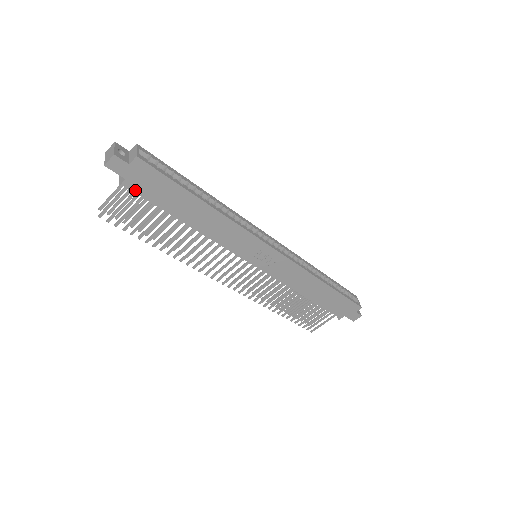
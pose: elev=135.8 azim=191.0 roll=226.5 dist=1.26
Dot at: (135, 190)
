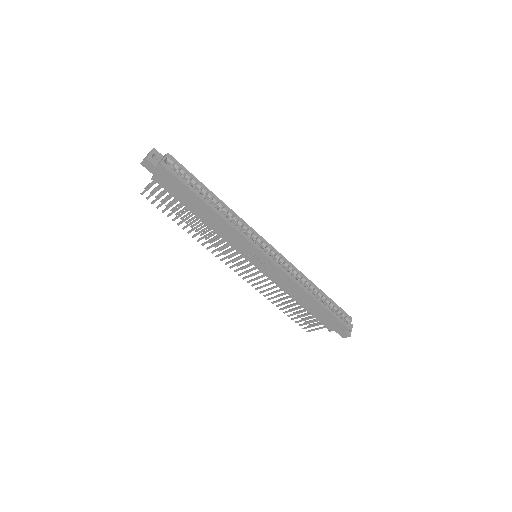
Dot at: (161, 184)
